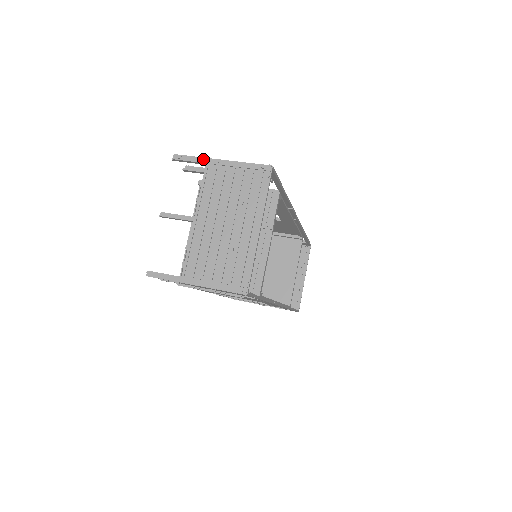
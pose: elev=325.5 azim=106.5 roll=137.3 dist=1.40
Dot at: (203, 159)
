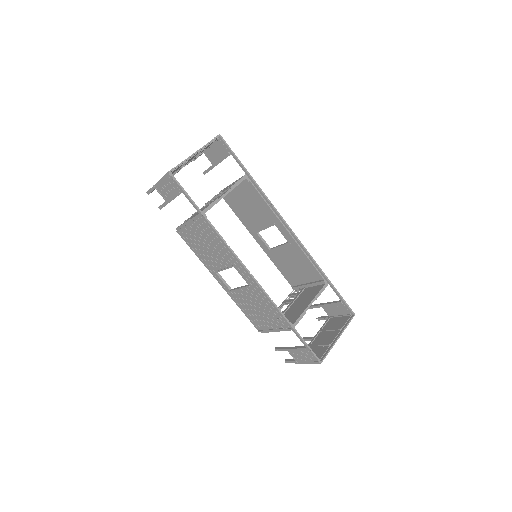
Dot at: occluded
